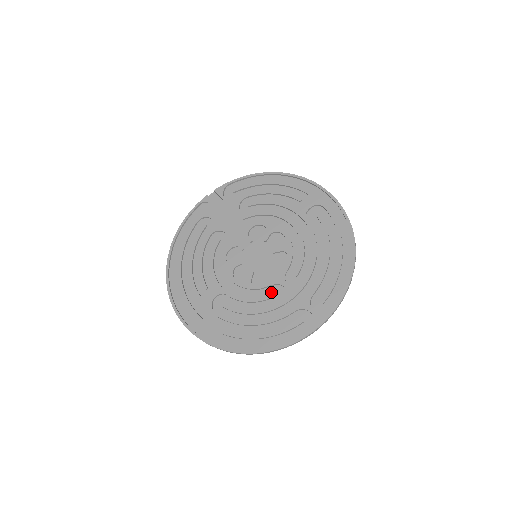
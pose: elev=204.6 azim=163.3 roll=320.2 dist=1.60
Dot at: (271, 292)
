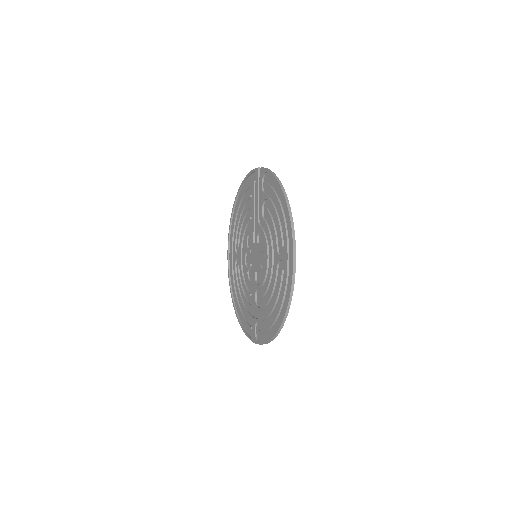
Dot at: (251, 290)
